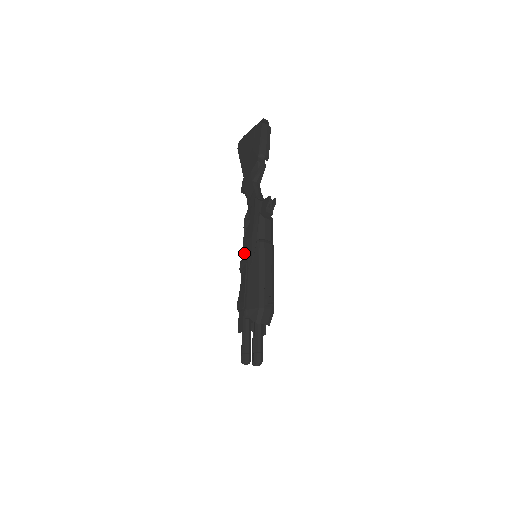
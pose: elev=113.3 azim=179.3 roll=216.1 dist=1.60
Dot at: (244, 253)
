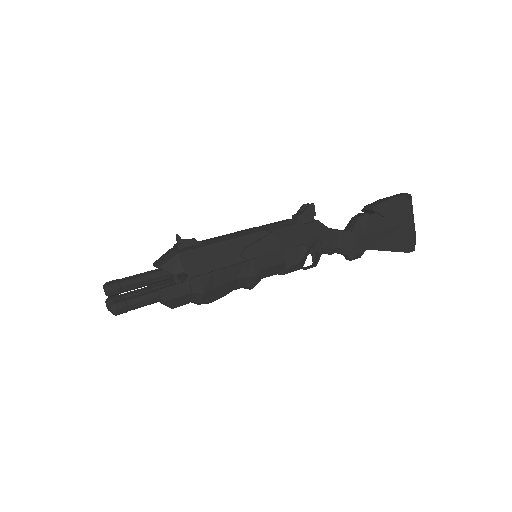
Dot at: occluded
